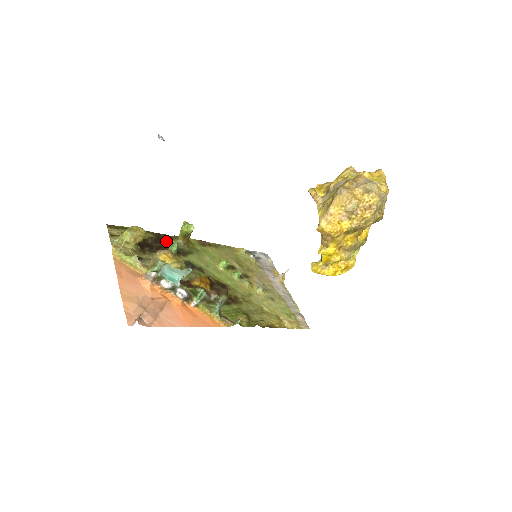
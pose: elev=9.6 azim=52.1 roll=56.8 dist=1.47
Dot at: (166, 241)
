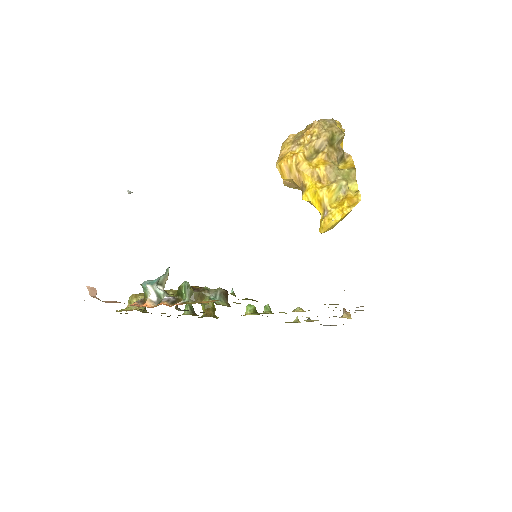
Dot at: occluded
